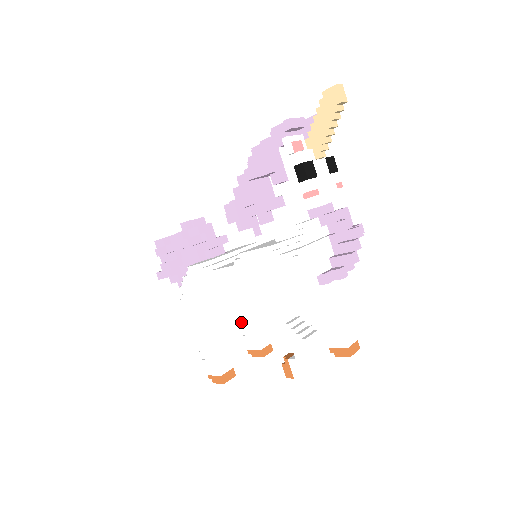
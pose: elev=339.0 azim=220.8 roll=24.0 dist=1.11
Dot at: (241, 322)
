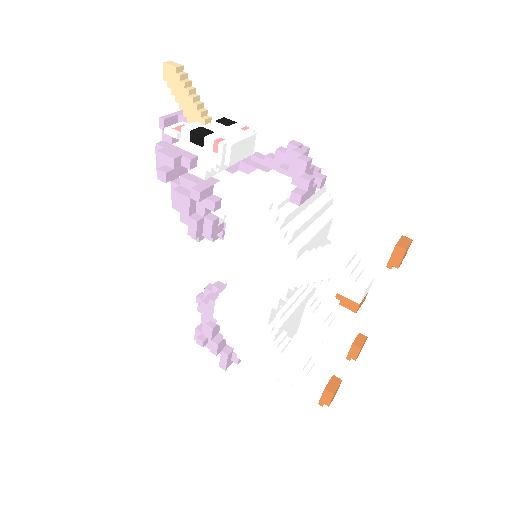
Dot at: (315, 338)
